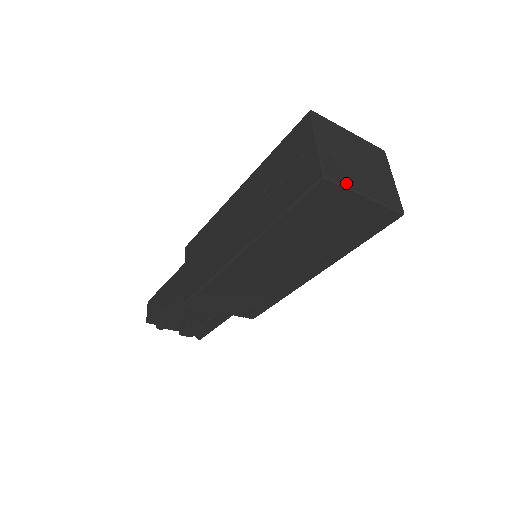
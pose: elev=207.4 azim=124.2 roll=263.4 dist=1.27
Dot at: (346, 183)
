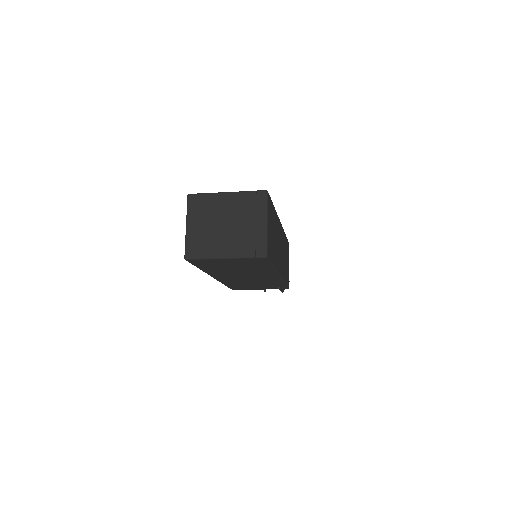
Dot at: (205, 255)
